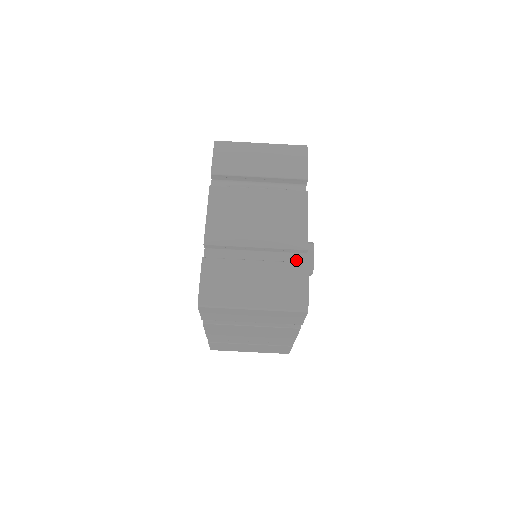
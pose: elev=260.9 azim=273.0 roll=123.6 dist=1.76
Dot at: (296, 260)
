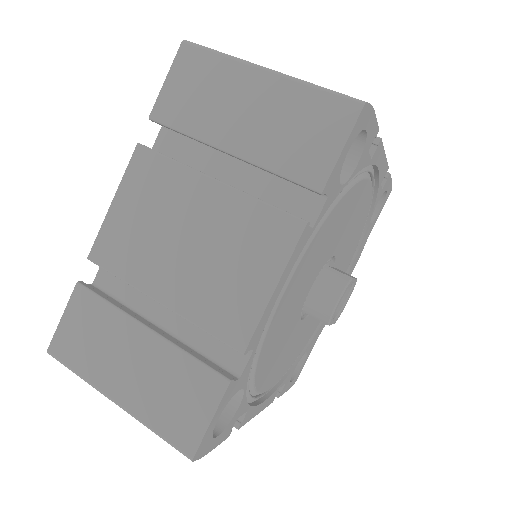
Dot at: occluded
